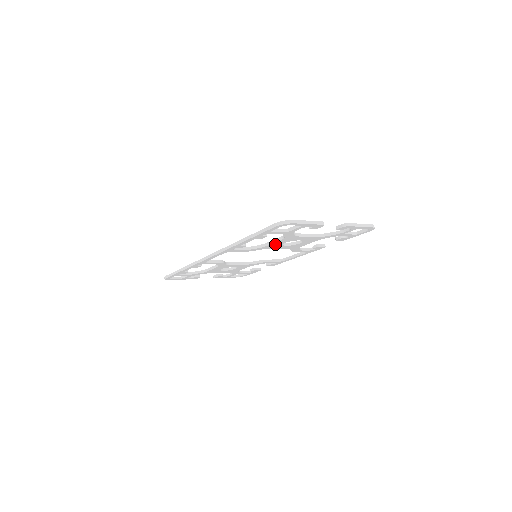
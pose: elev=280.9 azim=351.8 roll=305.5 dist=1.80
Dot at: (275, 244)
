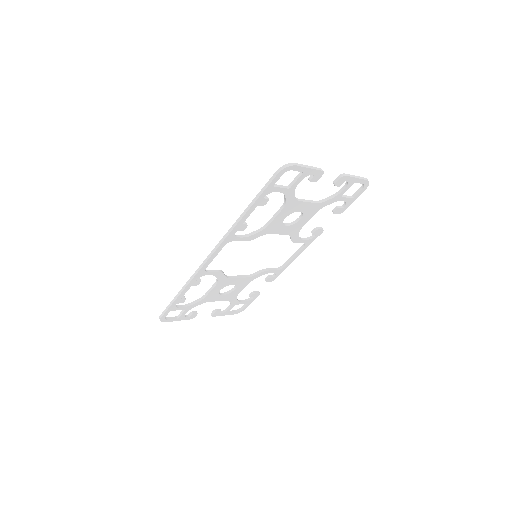
Dot at: (276, 222)
